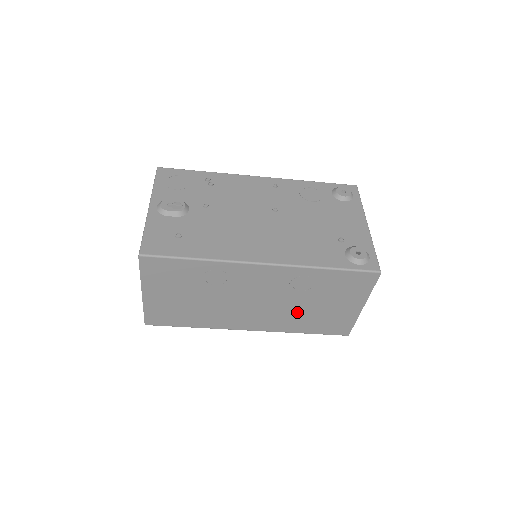
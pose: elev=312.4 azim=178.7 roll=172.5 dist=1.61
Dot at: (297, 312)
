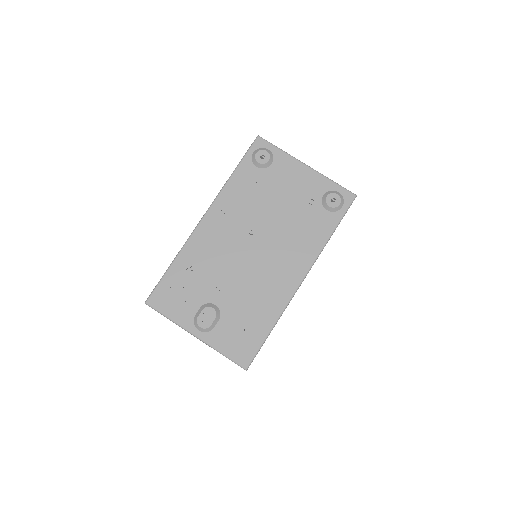
Dot at: occluded
